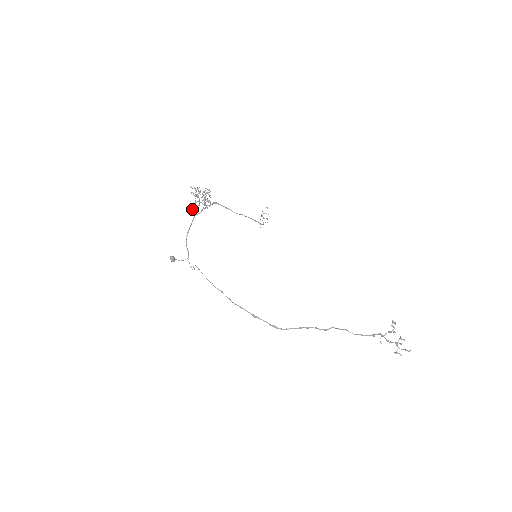
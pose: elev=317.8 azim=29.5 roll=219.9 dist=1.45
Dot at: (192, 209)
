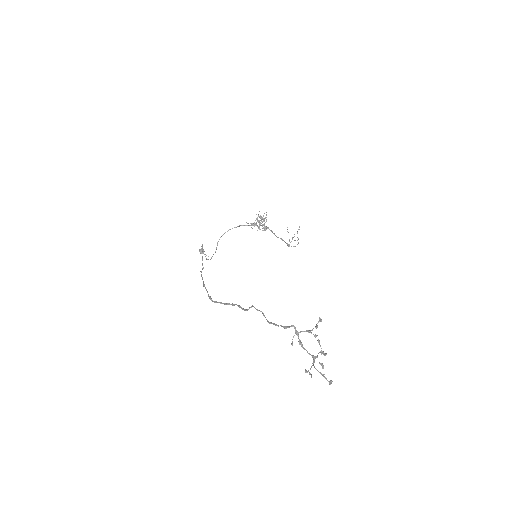
Dot at: occluded
